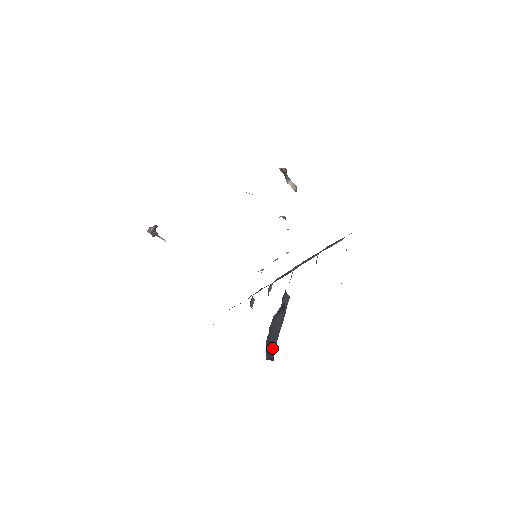
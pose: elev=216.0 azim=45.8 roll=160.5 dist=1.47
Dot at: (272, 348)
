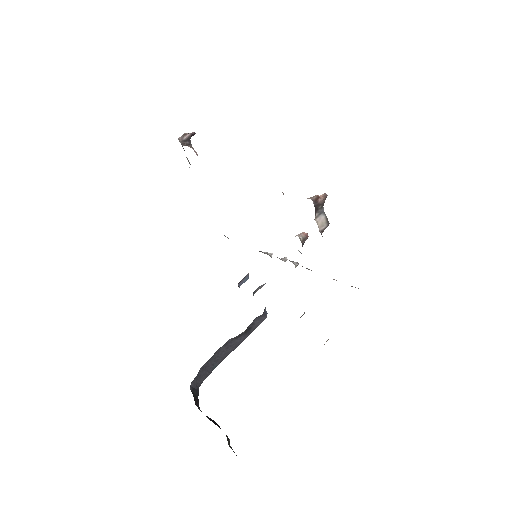
Dot at: (206, 373)
